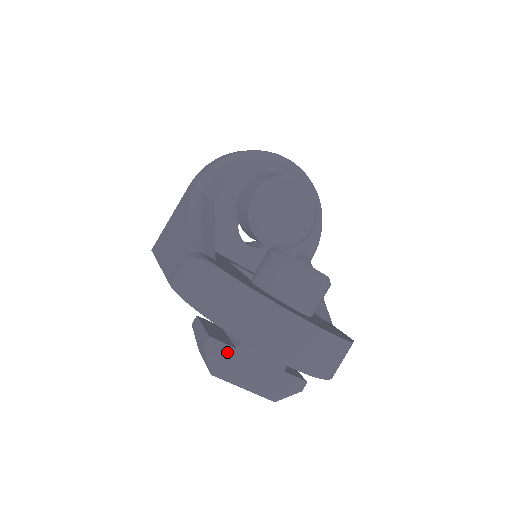
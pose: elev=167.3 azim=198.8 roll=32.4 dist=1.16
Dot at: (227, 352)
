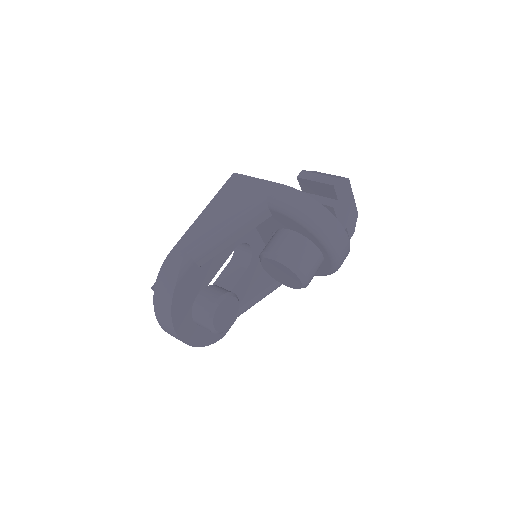
Dot at: occluded
